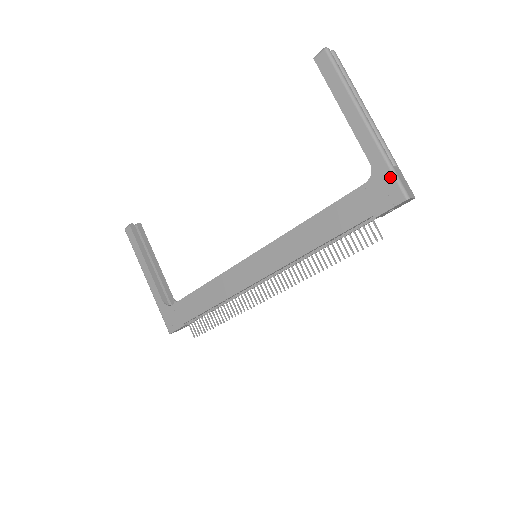
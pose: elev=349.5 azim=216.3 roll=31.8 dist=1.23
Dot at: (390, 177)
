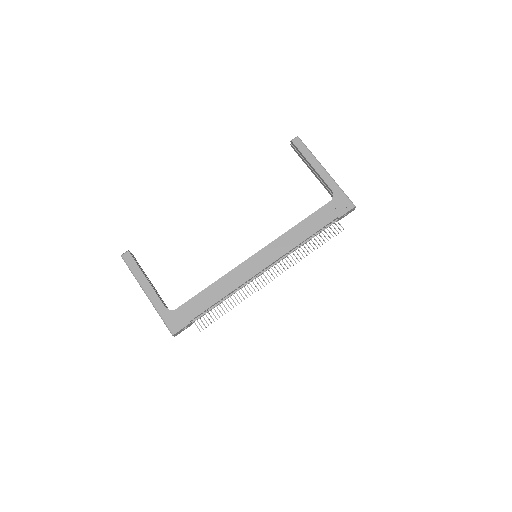
Dot at: (344, 196)
